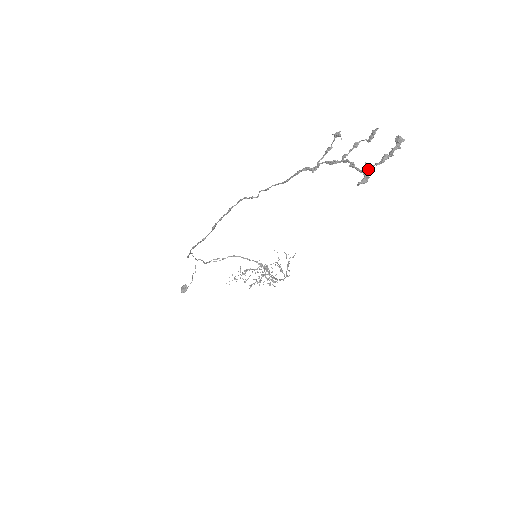
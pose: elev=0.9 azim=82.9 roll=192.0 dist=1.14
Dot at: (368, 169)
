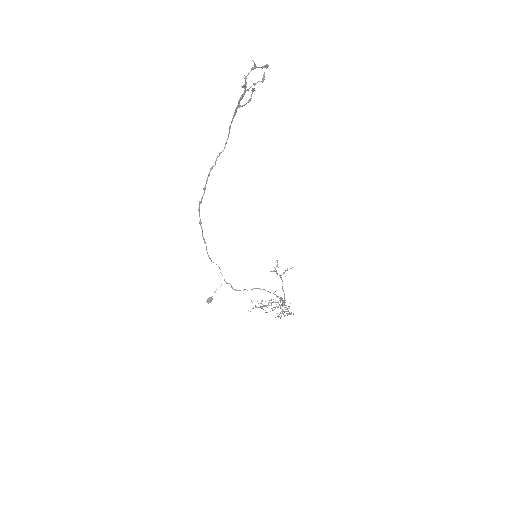
Dot at: (245, 78)
